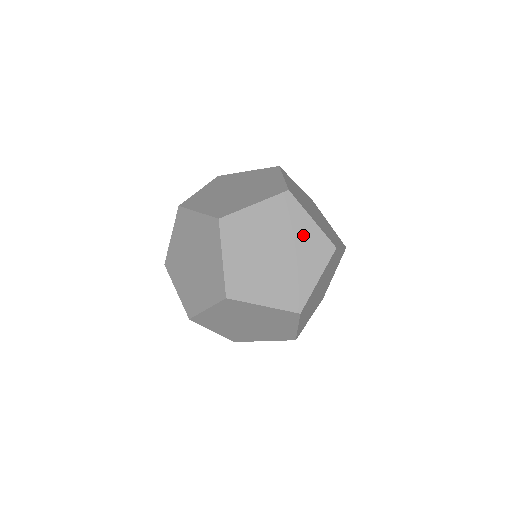
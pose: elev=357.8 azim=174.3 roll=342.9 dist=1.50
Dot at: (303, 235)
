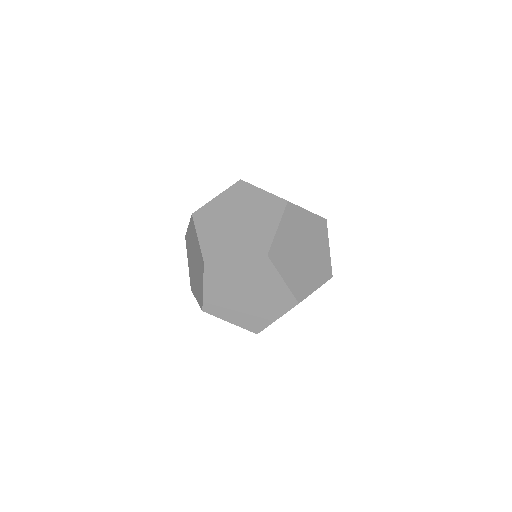
Dot at: (258, 202)
